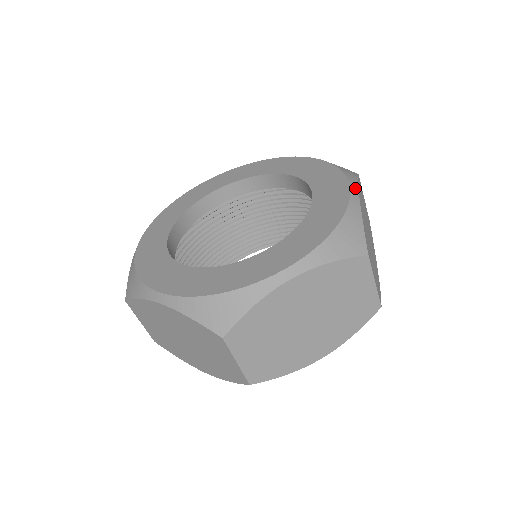
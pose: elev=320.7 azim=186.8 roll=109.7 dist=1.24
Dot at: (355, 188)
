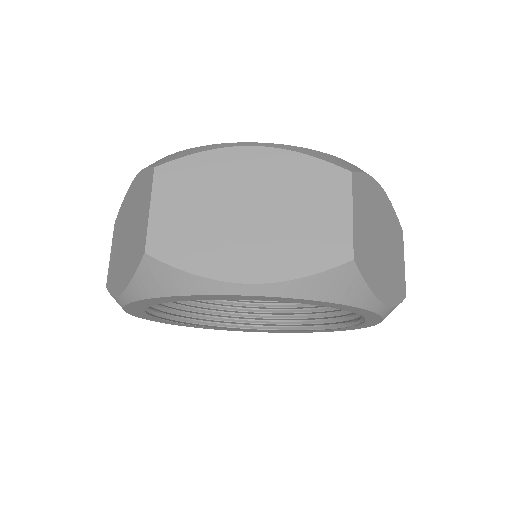
Dot at: occluded
